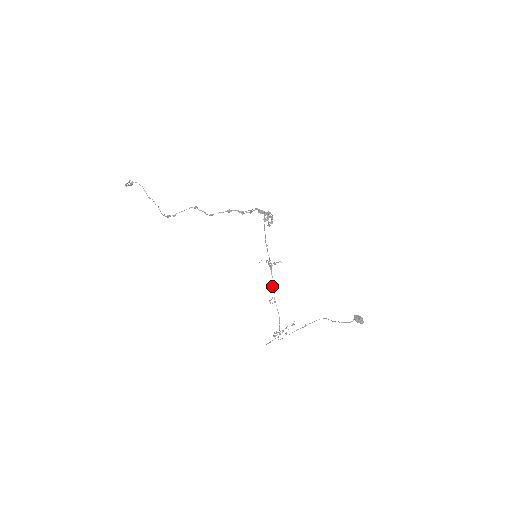
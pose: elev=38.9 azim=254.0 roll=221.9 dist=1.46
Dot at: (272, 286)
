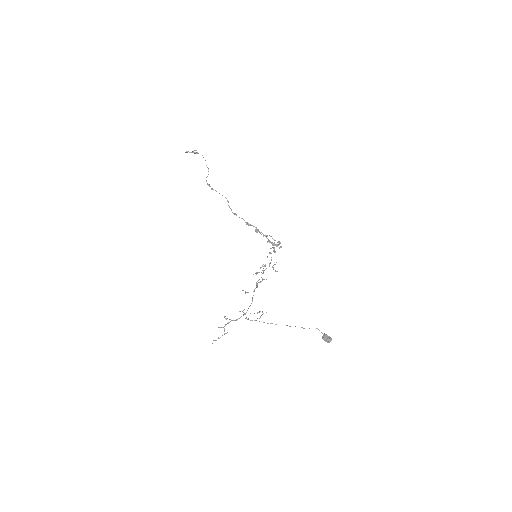
Dot at: (257, 281)
